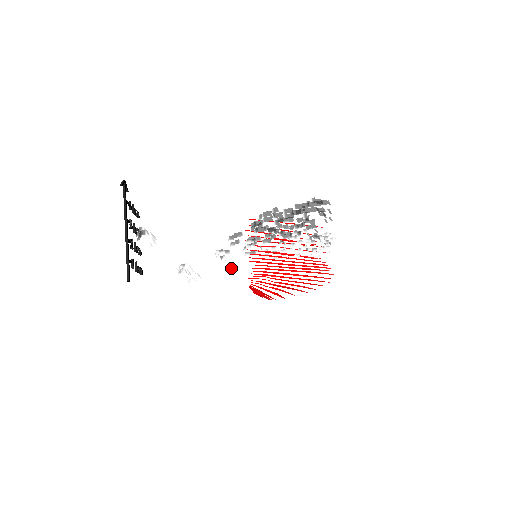
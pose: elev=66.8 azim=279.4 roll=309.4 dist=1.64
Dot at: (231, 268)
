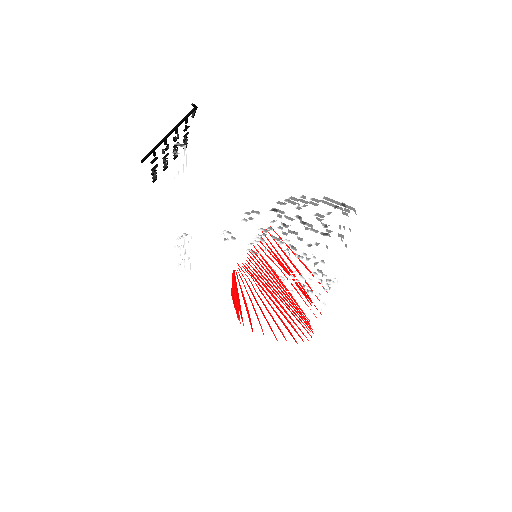
Dot at: (223, 278)
